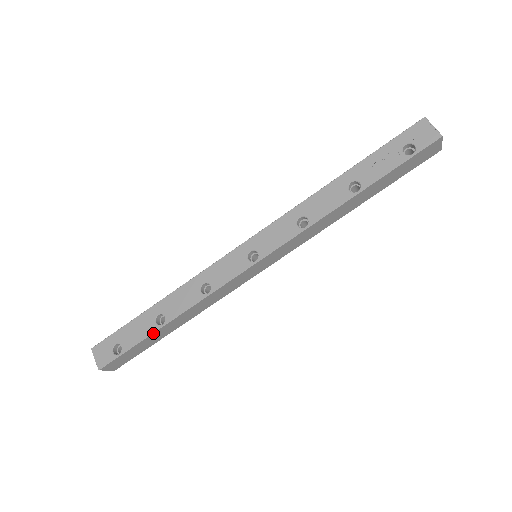
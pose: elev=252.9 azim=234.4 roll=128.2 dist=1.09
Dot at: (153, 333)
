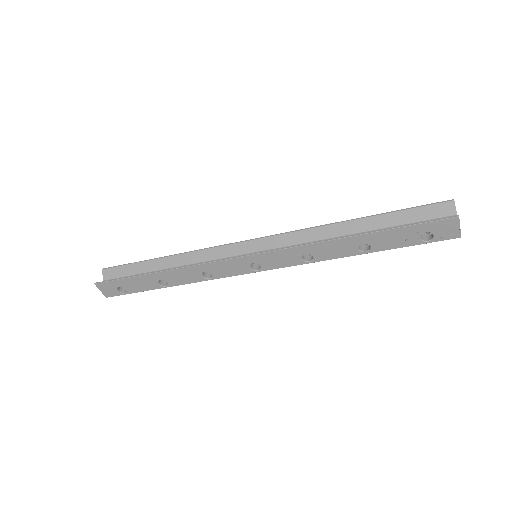
Dot at: occluded
